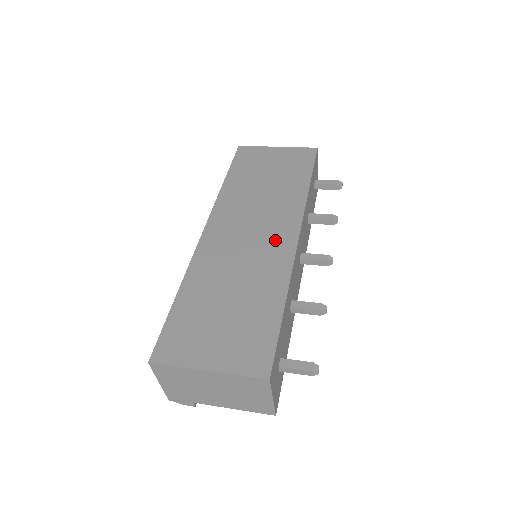
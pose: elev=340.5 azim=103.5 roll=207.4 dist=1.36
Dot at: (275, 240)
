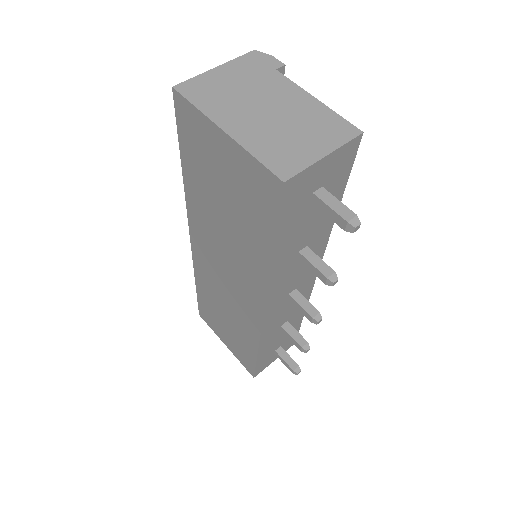
Dot at: (245, 301)
